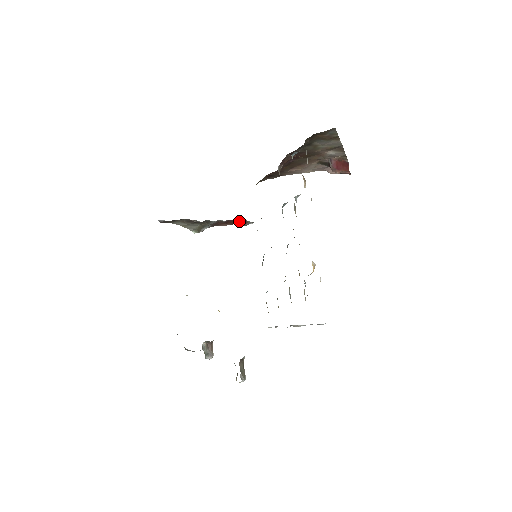
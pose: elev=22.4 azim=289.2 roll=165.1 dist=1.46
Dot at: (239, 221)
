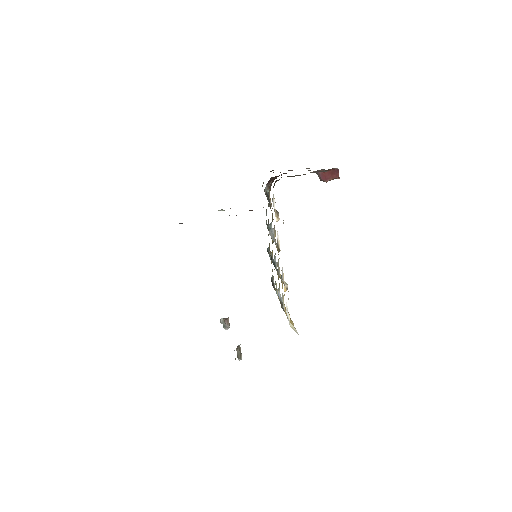
Dot at: occluded
